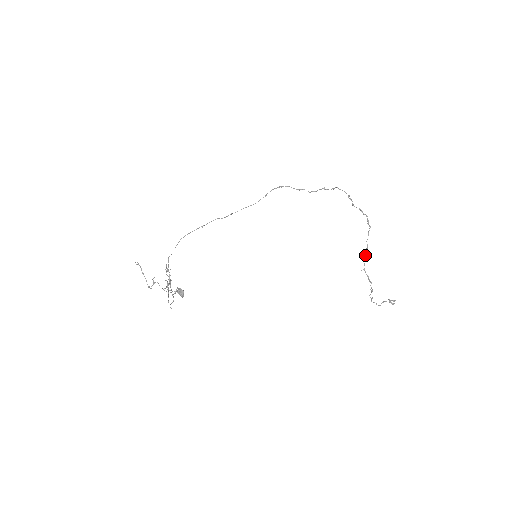
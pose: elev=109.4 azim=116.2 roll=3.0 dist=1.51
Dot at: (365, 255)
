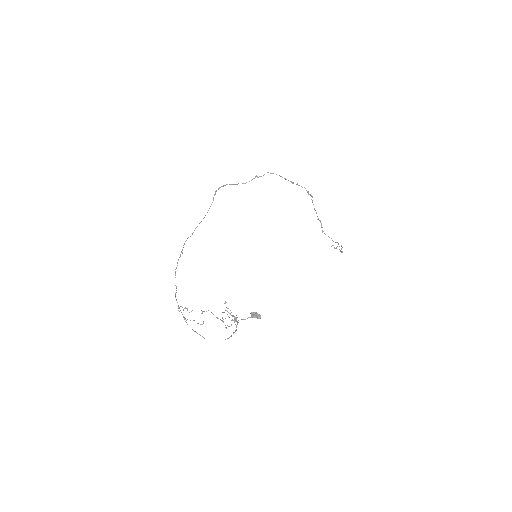
Dot at: occluded
